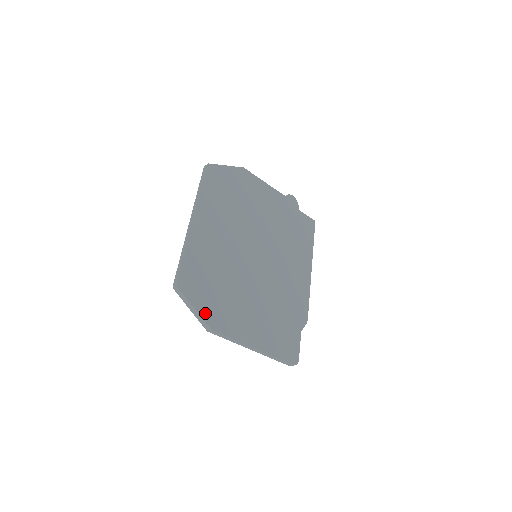
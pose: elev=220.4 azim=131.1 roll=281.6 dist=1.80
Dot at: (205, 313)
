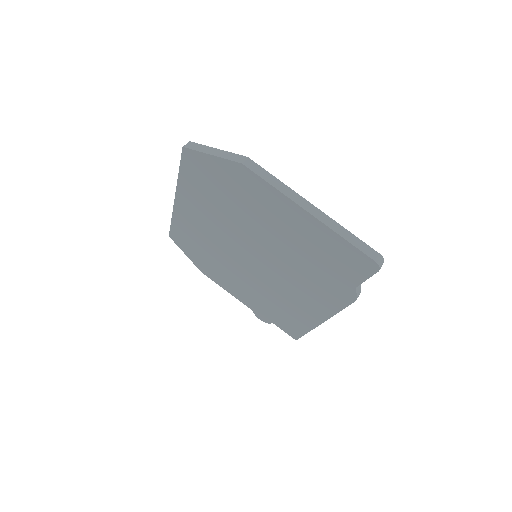
Dot at: occluded
